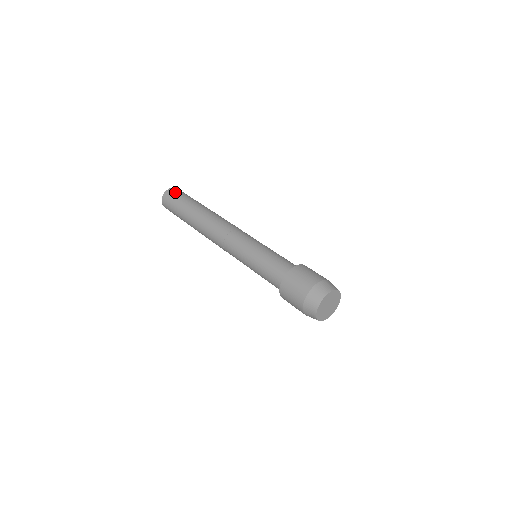
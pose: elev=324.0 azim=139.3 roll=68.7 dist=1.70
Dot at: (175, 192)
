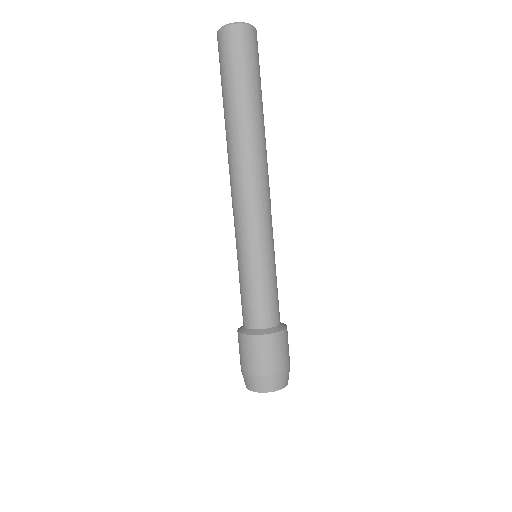
Dot at: (227, 45)
